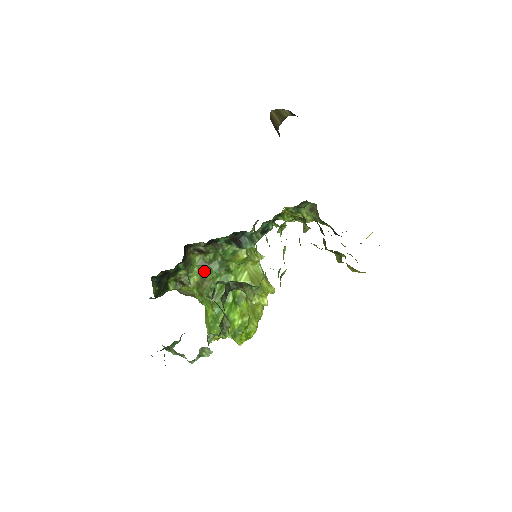
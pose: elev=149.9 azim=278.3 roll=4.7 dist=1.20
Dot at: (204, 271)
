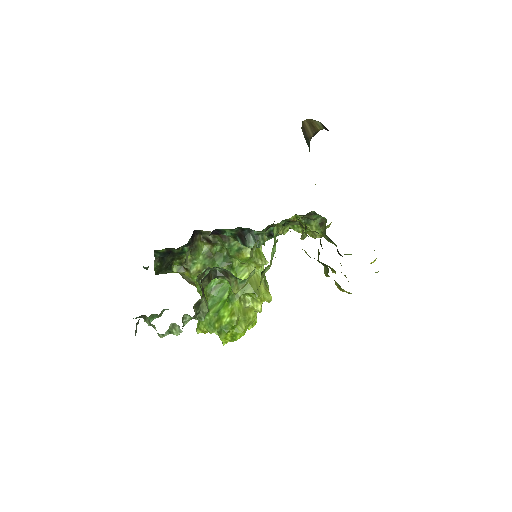
Dot at: (208, 261)
